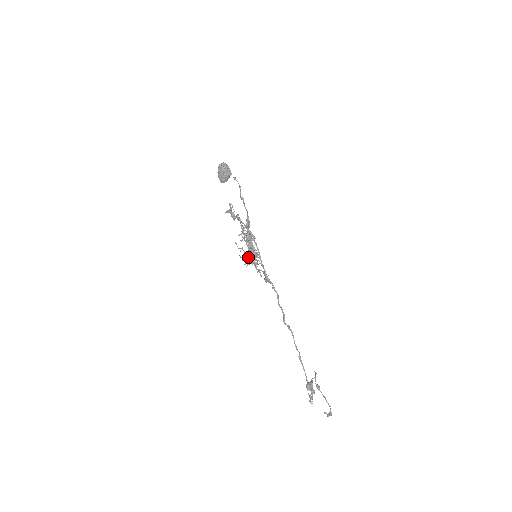
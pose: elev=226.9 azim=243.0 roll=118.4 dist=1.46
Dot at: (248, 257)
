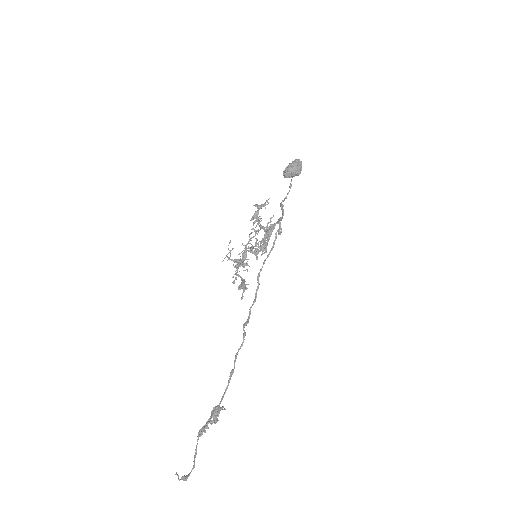
Dot at: occluded
